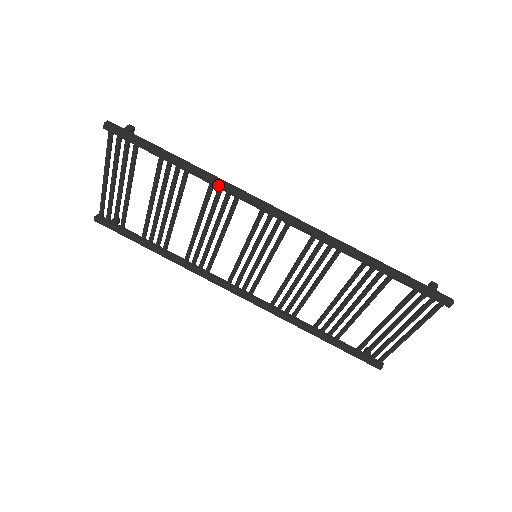
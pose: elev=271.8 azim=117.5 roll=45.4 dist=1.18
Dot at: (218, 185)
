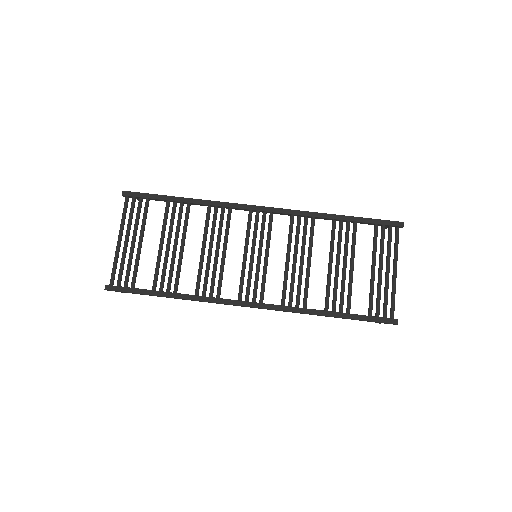
Dot at: (215, 203)
